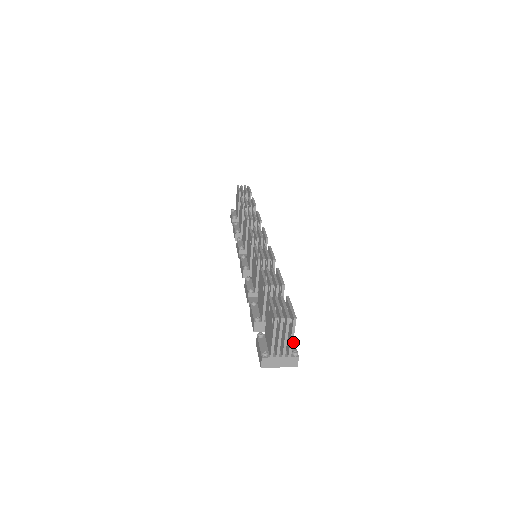
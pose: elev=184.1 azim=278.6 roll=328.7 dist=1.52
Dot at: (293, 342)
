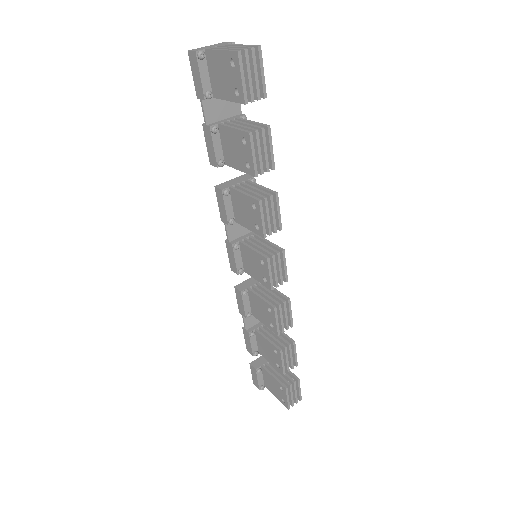
Dot at: occluded
